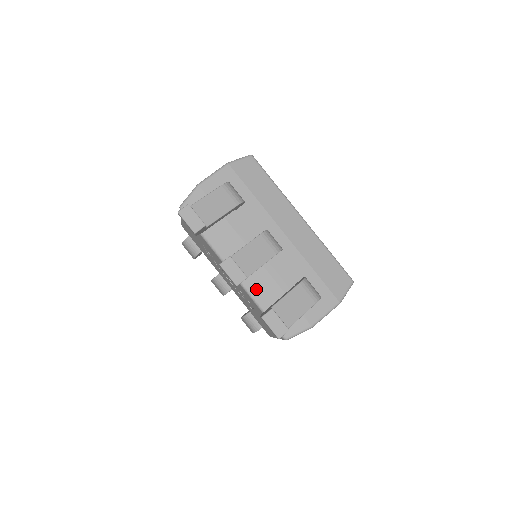
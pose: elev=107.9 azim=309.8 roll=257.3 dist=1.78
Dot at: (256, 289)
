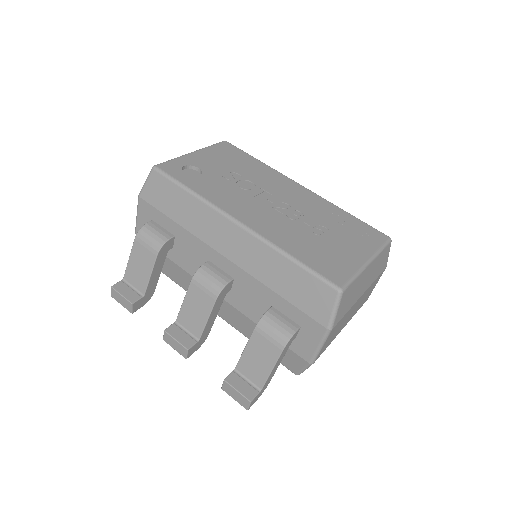
Dot at: (239, 326)
